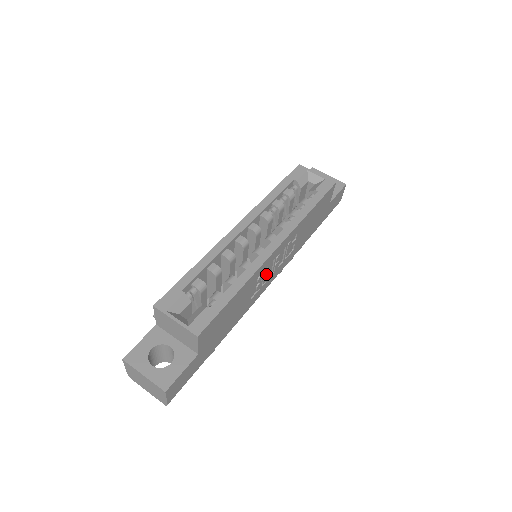
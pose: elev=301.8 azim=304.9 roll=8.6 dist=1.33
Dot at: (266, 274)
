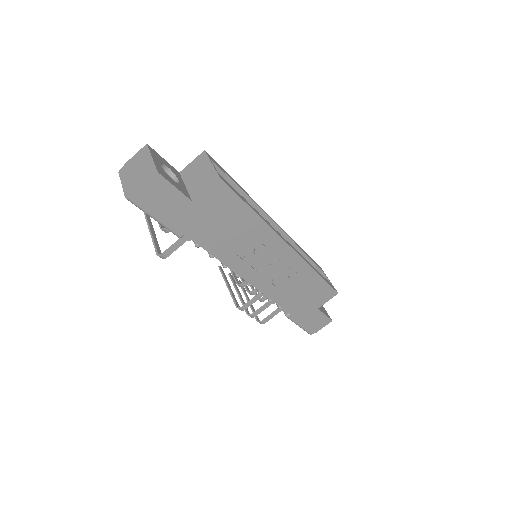
Dot at: (262, 256)
